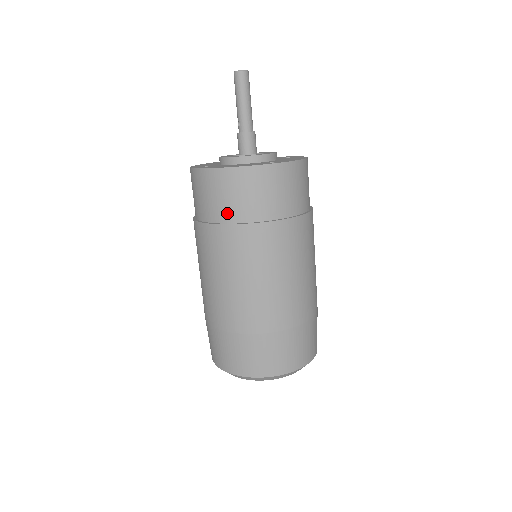
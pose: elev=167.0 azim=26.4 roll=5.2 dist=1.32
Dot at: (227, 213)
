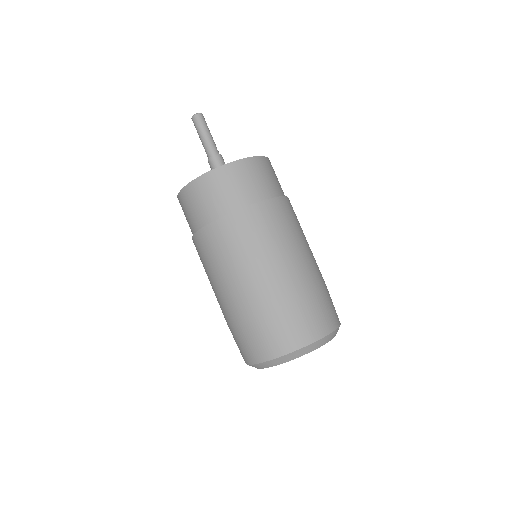
Dot at: (197, 222)
